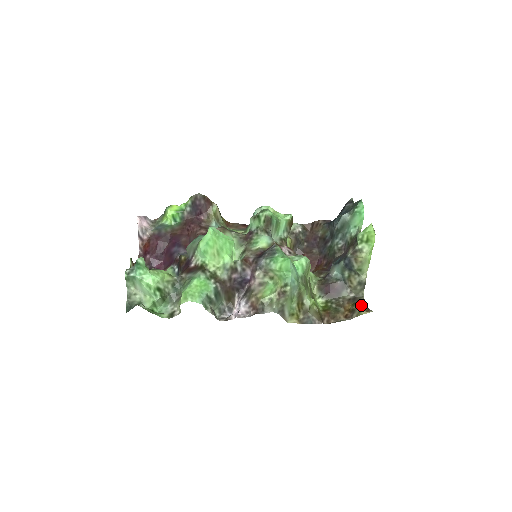
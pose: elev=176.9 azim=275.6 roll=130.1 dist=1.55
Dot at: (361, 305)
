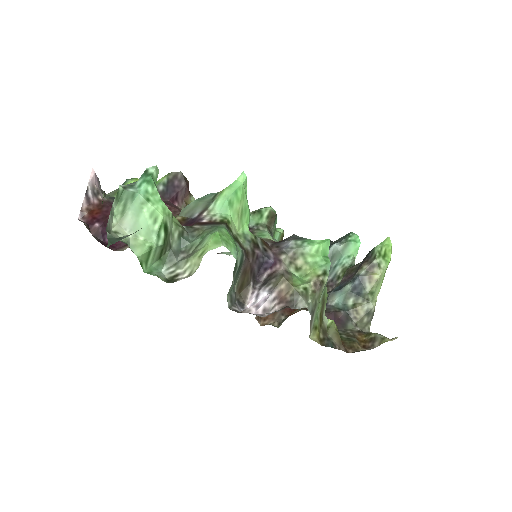
Dot at: (379, 334)
